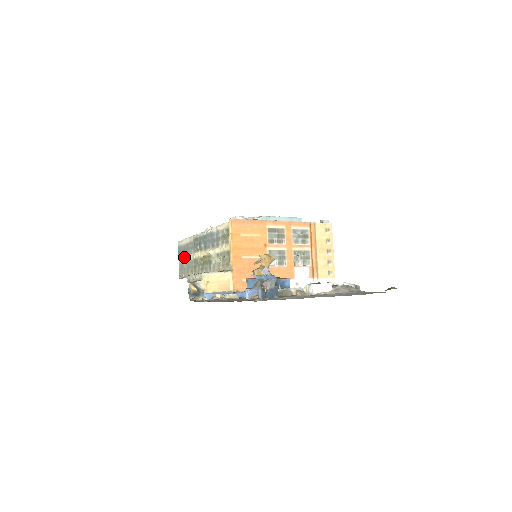
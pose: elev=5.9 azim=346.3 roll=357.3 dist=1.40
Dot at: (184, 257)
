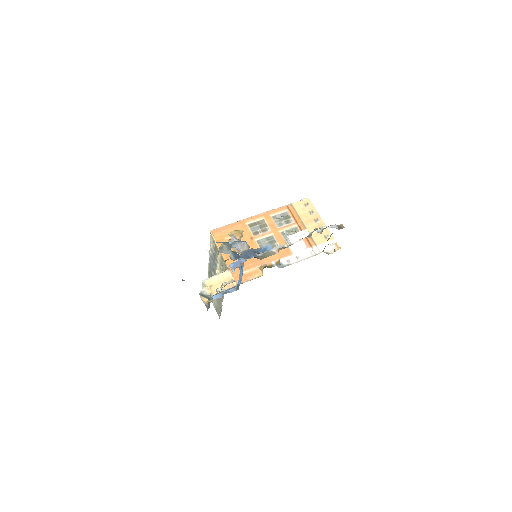
Dot at: occluded
